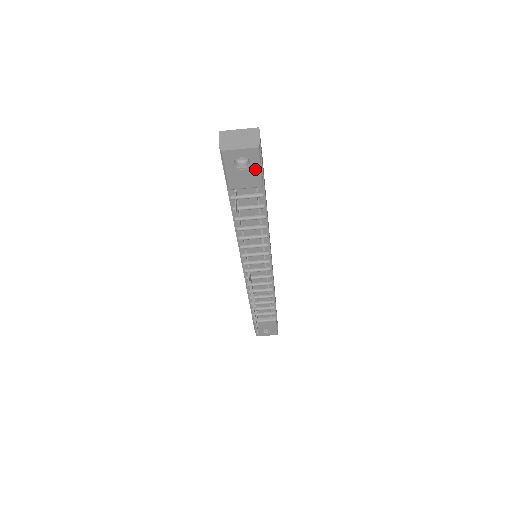
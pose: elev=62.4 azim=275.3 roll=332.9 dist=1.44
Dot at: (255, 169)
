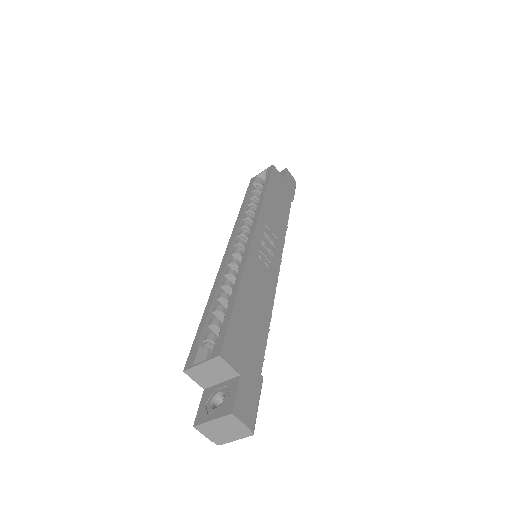
Dot at: occluded
